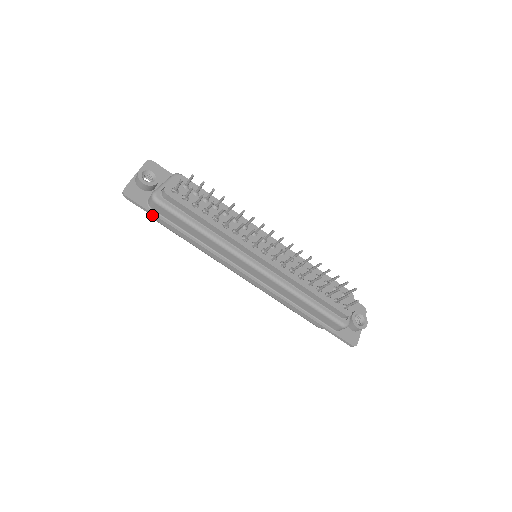
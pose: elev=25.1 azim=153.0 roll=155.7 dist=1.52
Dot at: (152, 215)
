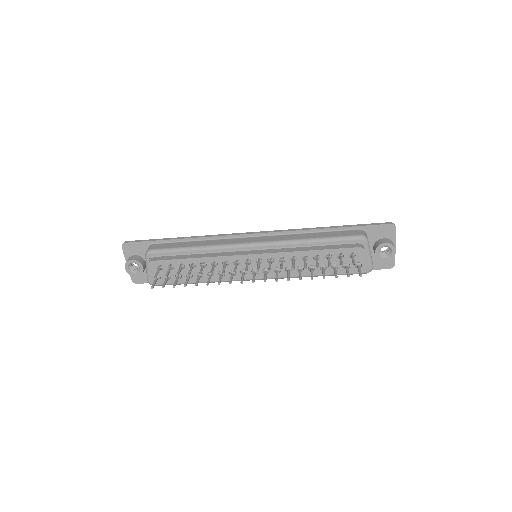
Dot at: occluded
